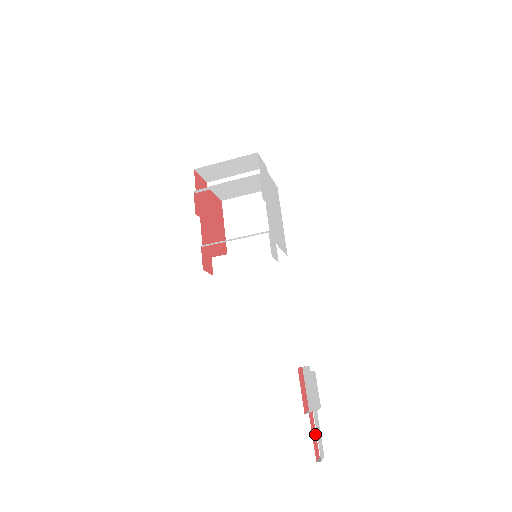
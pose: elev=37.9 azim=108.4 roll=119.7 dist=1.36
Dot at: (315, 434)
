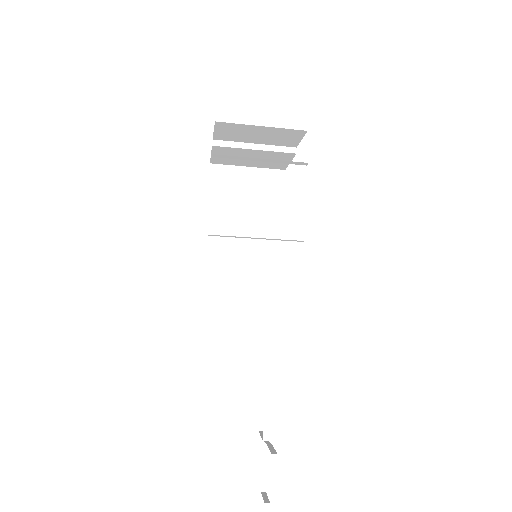
Dot at: (262, 467)
